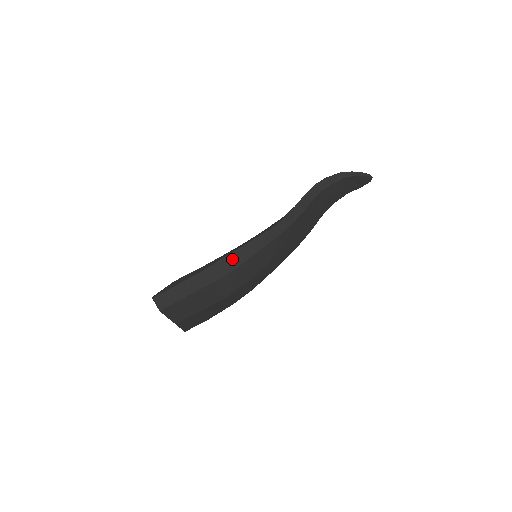
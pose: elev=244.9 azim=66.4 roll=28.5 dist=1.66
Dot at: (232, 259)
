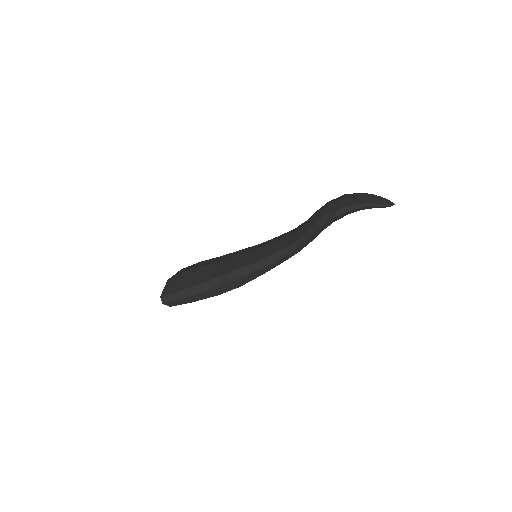
Dot at: (236, 282)
